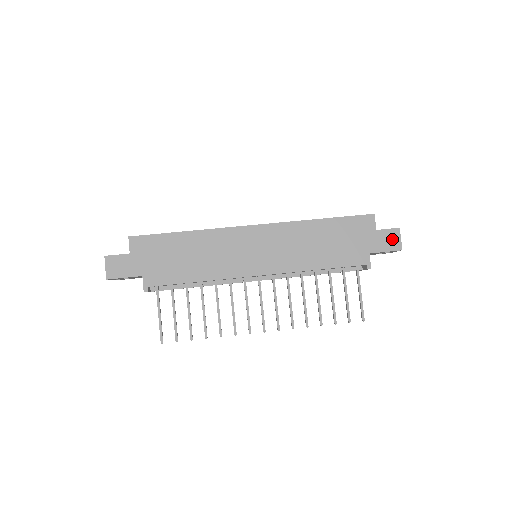
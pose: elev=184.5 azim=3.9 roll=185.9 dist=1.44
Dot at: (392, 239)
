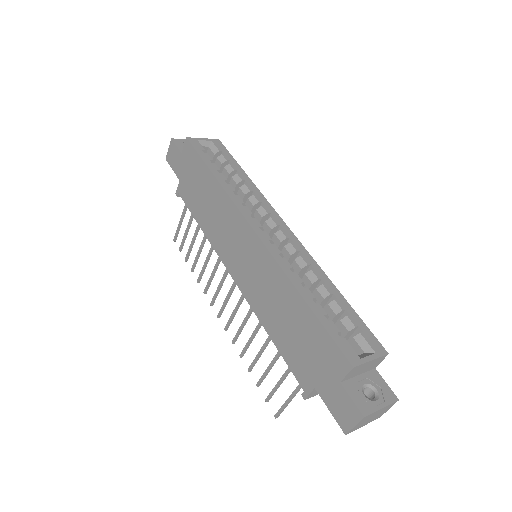
Dot at: (346, 412)
